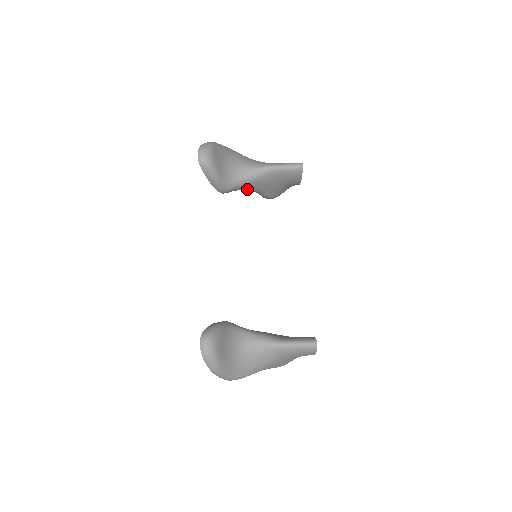
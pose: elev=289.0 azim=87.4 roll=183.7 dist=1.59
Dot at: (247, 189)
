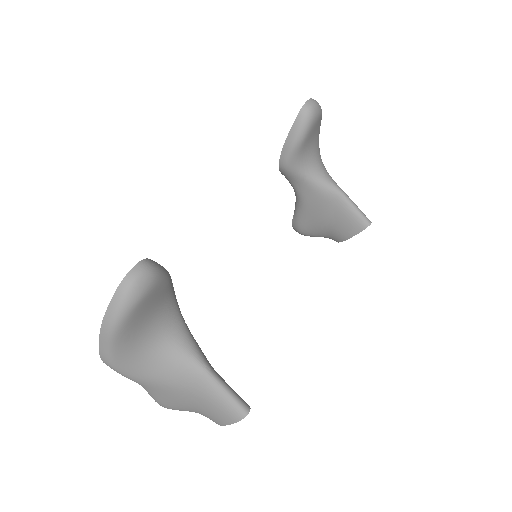
Dot at: (299, 191)
